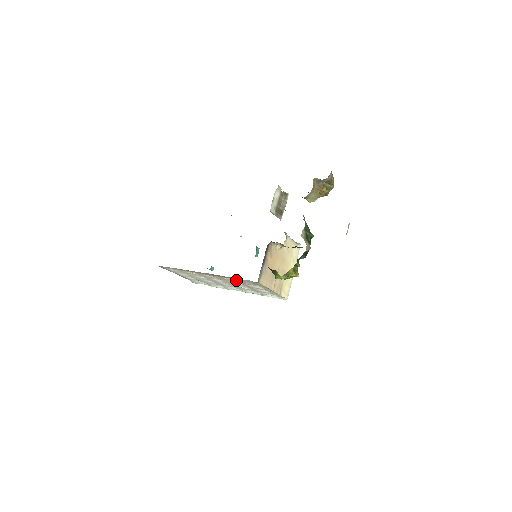
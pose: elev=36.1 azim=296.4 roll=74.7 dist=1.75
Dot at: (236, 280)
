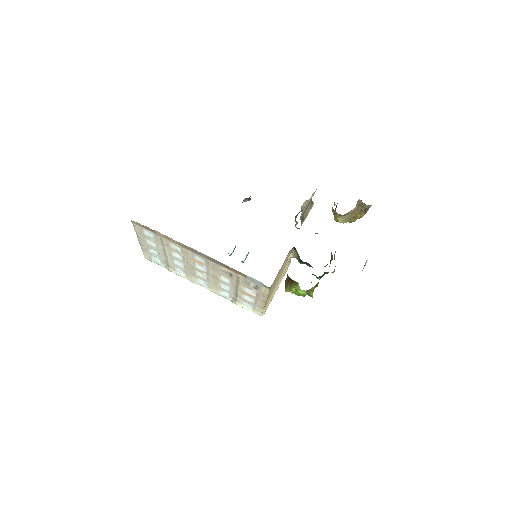
Dot at: (235, 275)
